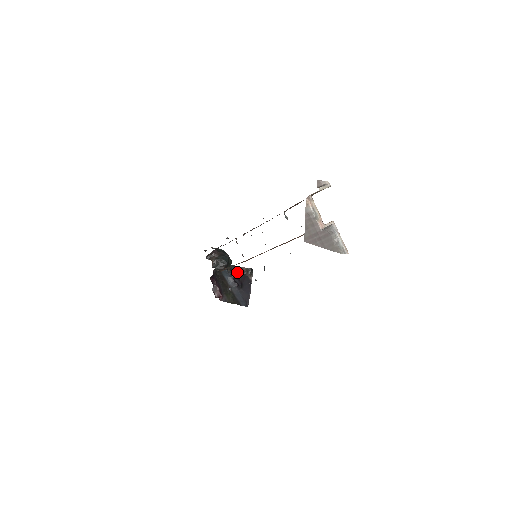
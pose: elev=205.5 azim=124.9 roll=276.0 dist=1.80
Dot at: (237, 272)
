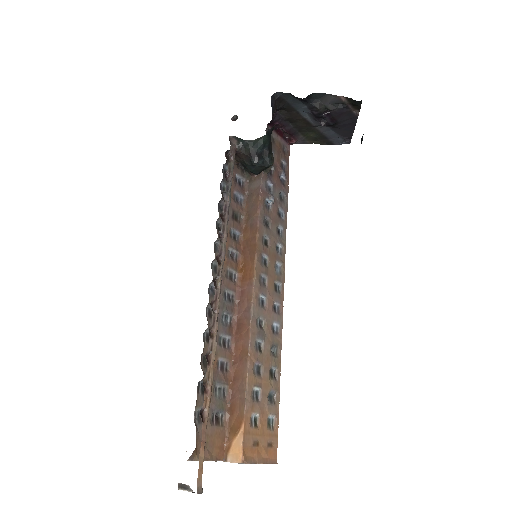
Dot at: (326, 105)
